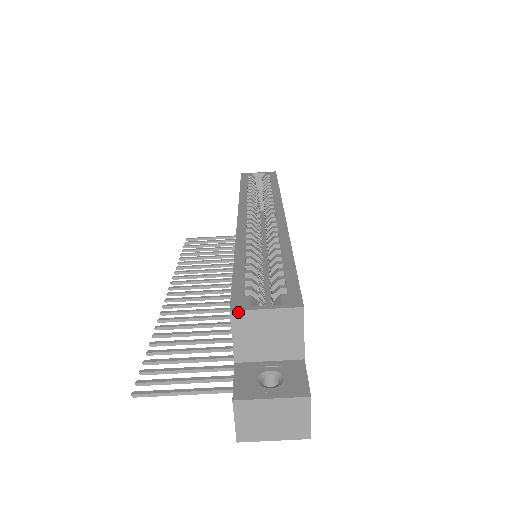
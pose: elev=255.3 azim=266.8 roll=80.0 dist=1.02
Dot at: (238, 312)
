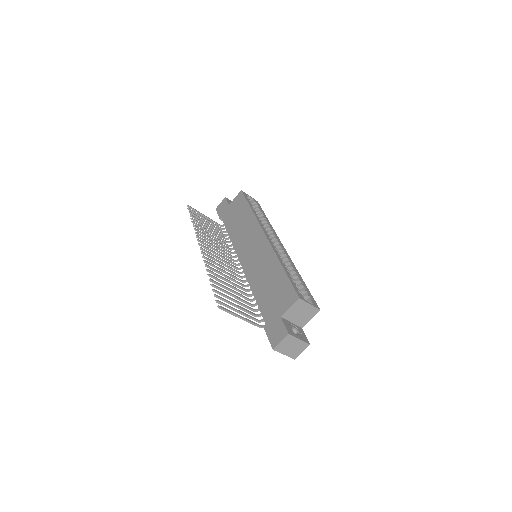
Dot at: (301, 300)
